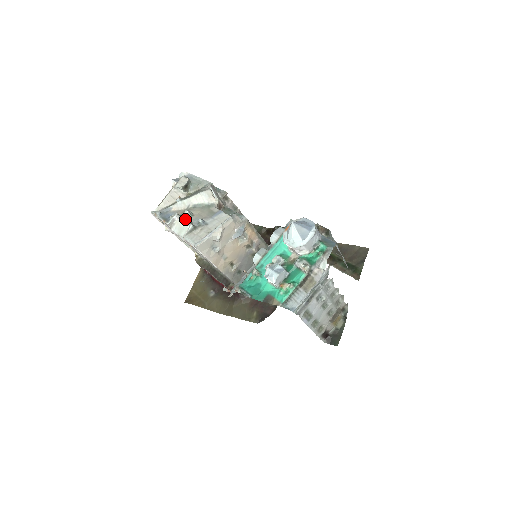
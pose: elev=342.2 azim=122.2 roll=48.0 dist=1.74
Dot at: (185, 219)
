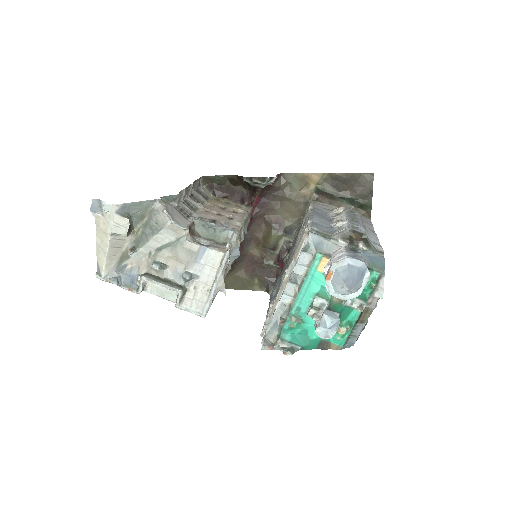
Dot at: (163, 283)
